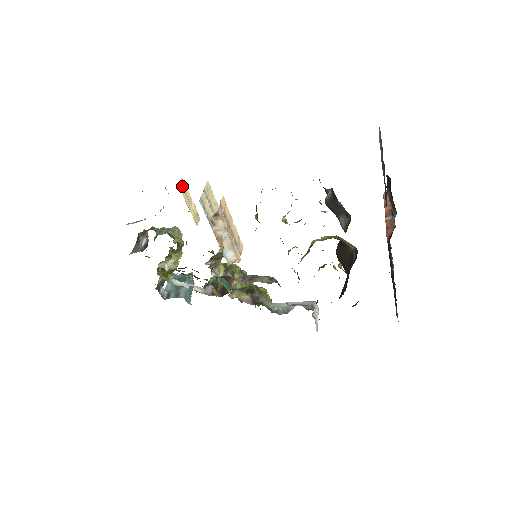
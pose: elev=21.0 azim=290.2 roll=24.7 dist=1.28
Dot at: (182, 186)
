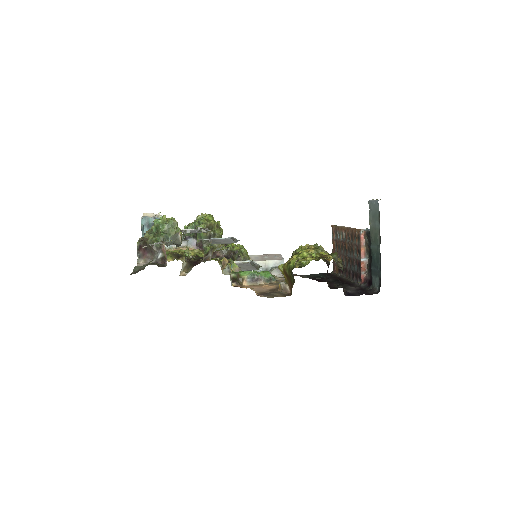
Dot at: occluded
